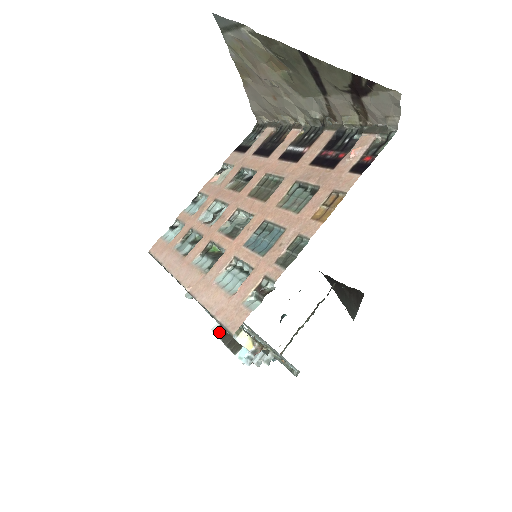
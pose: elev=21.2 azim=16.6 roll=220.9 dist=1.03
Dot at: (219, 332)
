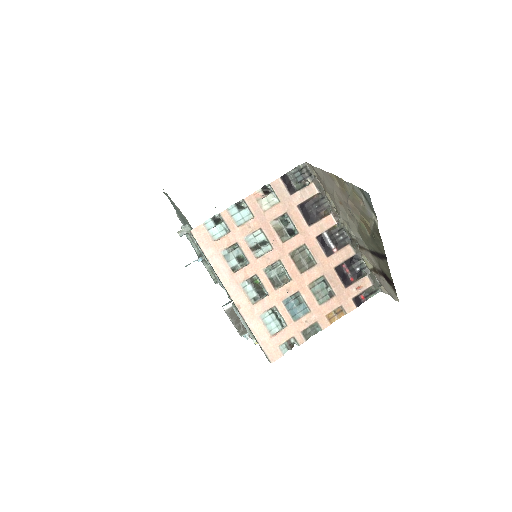
Dot at: (230, 314)
